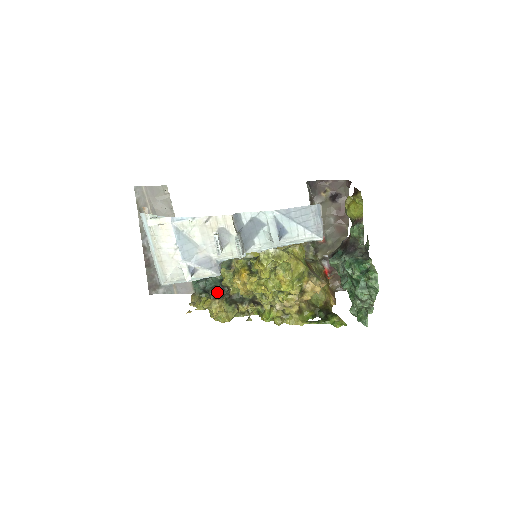
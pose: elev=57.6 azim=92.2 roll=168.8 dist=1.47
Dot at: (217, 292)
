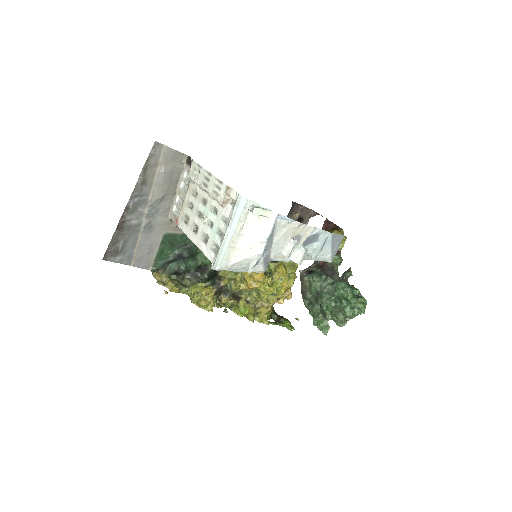
Dot at: (187, 276)
